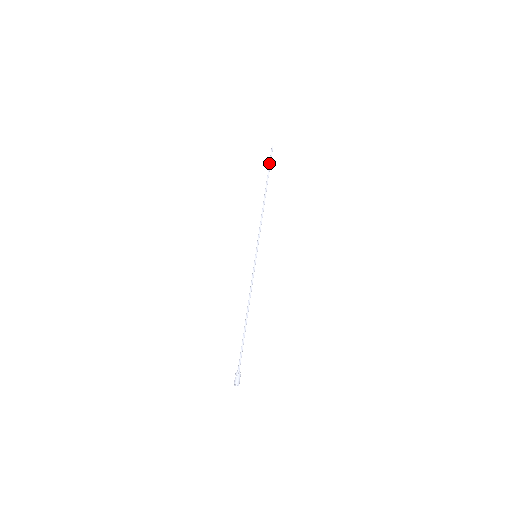
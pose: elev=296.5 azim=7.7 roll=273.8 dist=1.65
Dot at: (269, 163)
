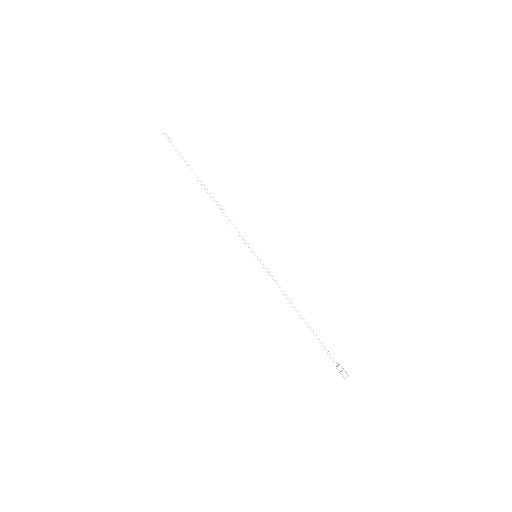
Dot at: (179, 153)
